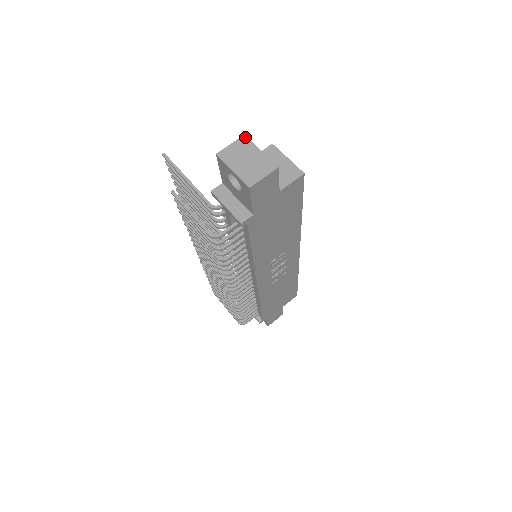
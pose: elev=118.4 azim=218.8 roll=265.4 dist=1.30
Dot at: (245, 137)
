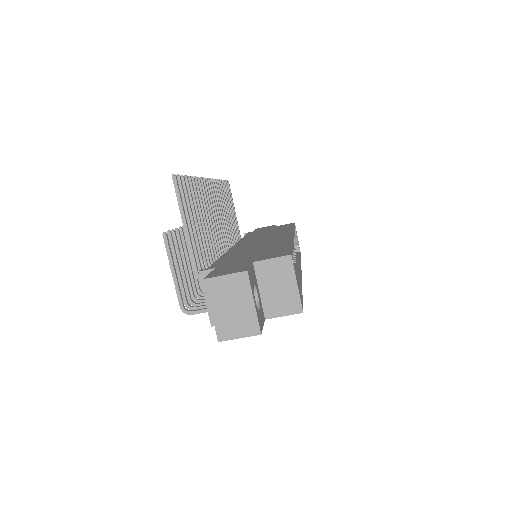
Dot at: (246, 275)
